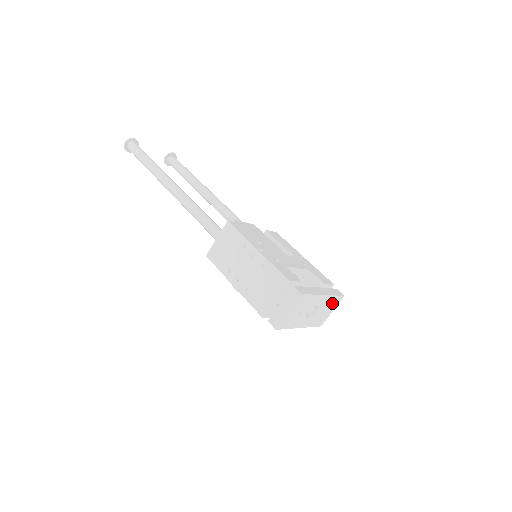
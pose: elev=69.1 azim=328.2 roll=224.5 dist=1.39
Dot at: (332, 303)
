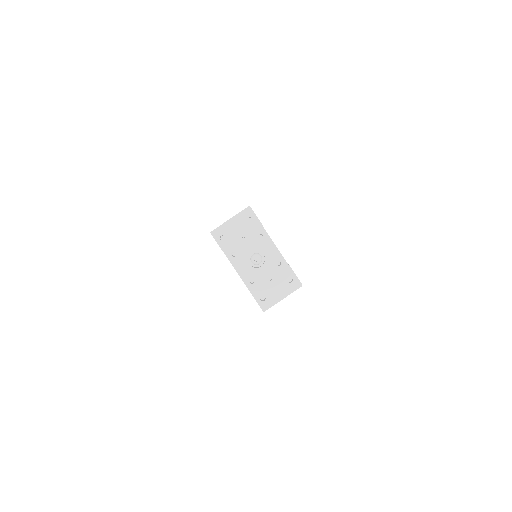
Dot at: (284, 279)
